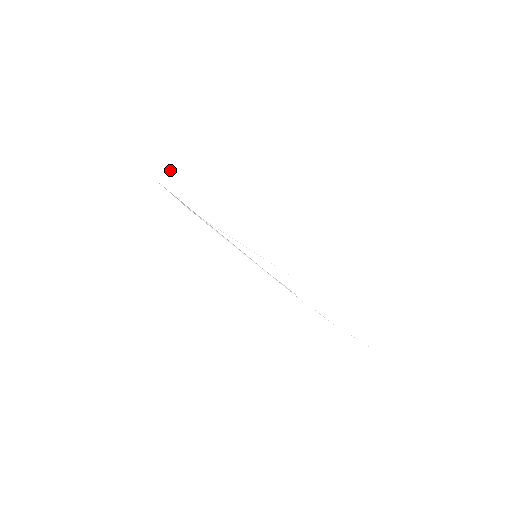
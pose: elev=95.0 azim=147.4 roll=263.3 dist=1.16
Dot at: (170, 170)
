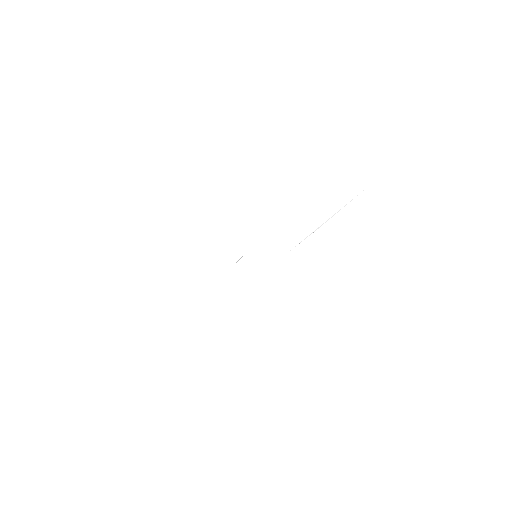
Dot at: (190, 289)
